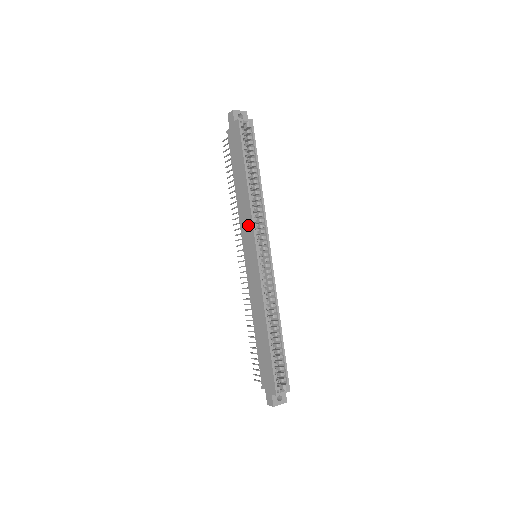
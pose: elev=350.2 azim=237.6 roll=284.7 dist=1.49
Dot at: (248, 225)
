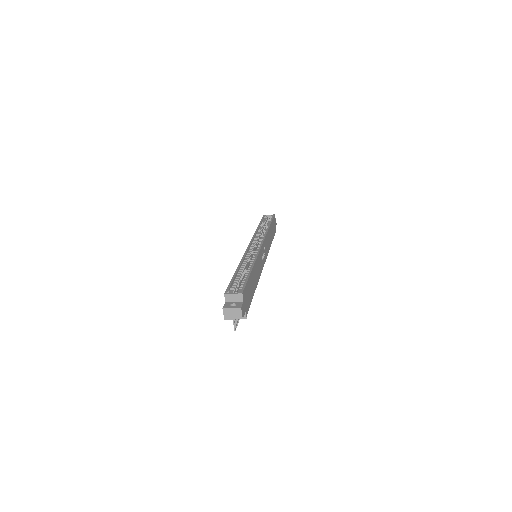
Dot at: occluded
